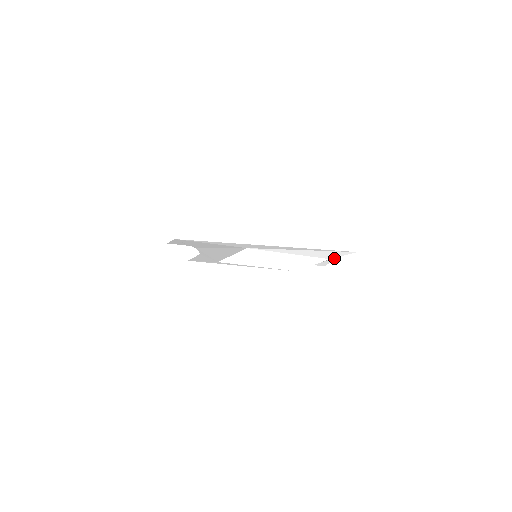
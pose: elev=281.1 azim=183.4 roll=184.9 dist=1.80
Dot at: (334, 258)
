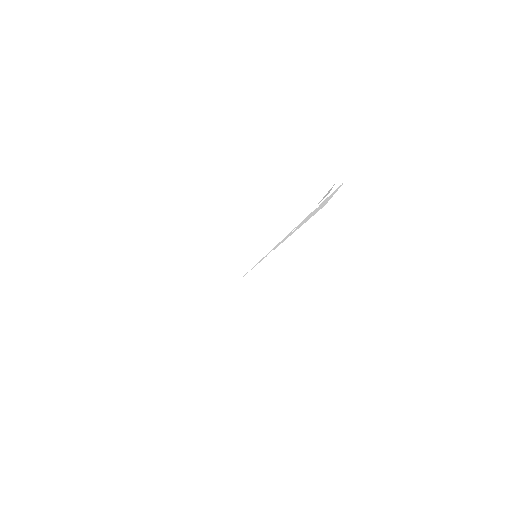
Dot at: (330, 189)
